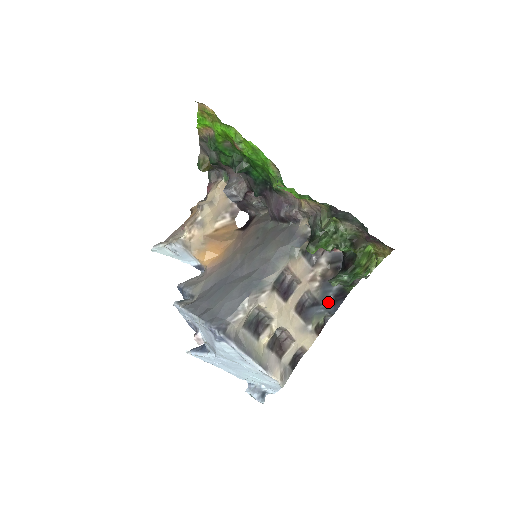
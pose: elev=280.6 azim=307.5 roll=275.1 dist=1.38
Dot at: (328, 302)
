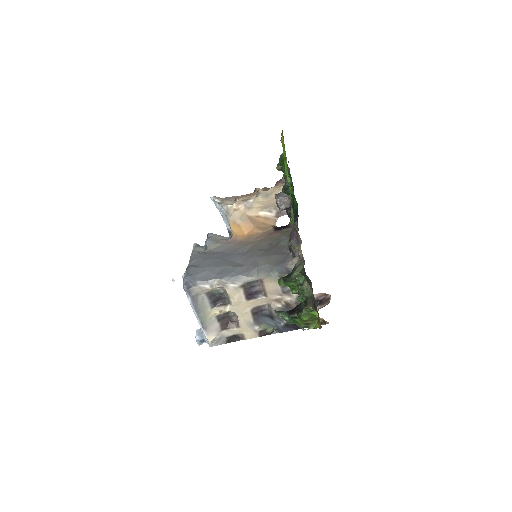
Dot at: (281, 322)
